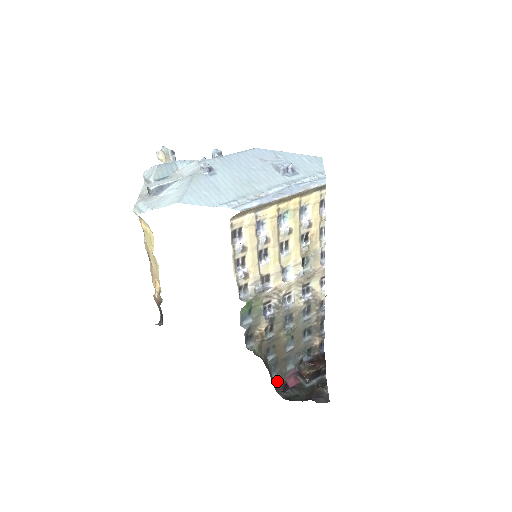
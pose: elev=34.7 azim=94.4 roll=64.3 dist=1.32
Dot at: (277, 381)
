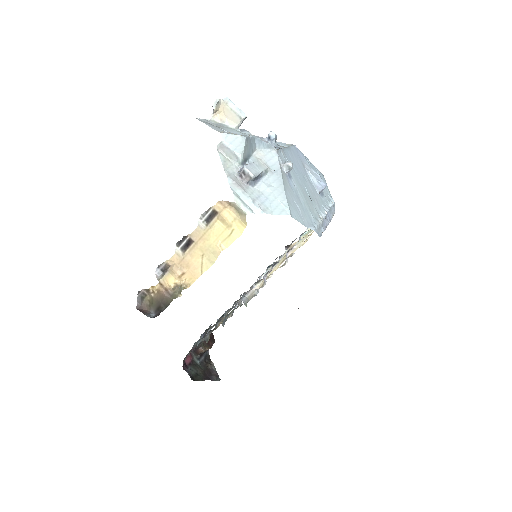
Dot at: occluded
